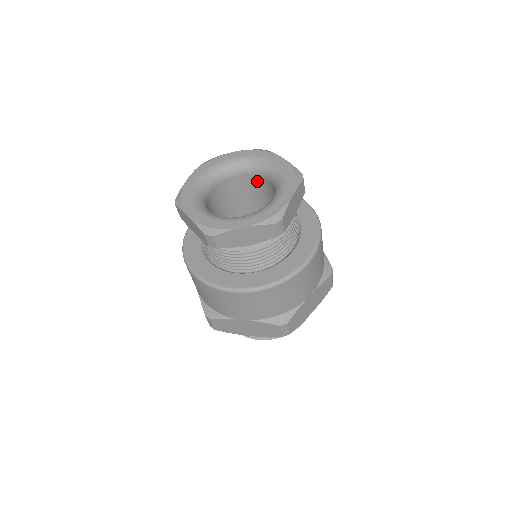
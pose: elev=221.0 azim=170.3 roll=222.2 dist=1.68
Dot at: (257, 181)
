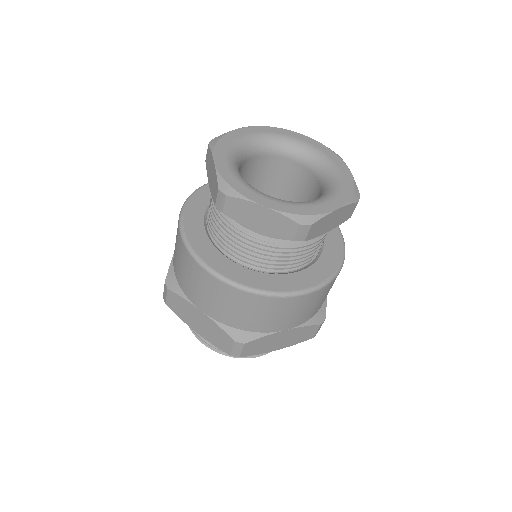
Dot at: (307, 178)
